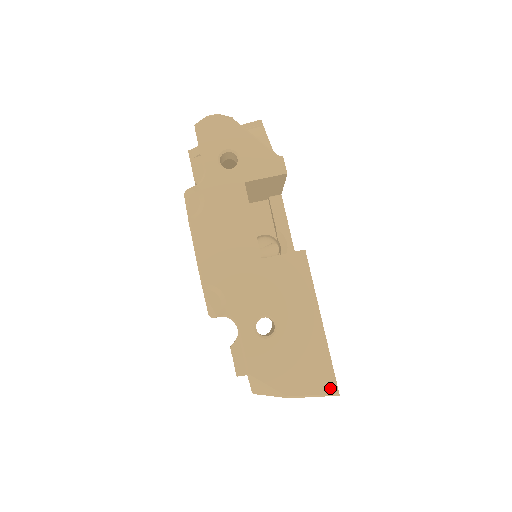
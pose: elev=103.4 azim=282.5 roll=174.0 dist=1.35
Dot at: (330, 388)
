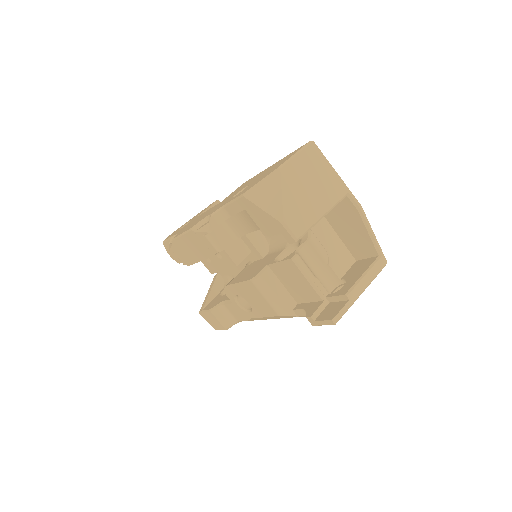
Dot at: (302, 147)
